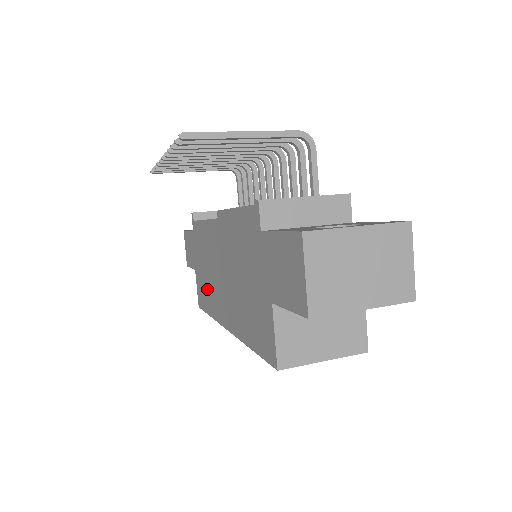
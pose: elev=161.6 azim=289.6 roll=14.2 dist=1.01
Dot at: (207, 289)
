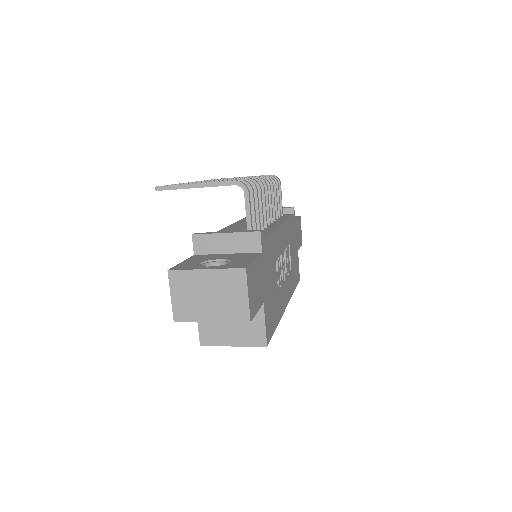
Dot at: occluded
